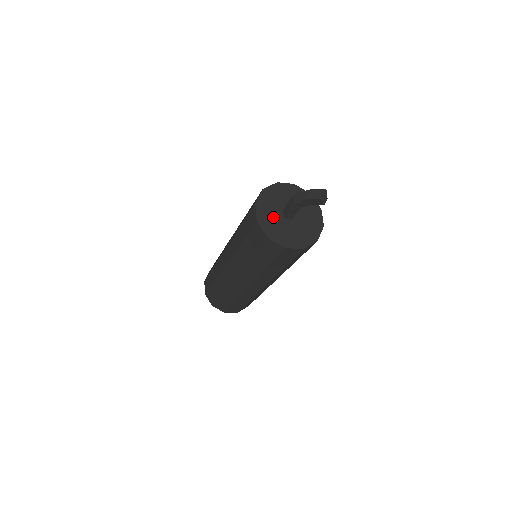
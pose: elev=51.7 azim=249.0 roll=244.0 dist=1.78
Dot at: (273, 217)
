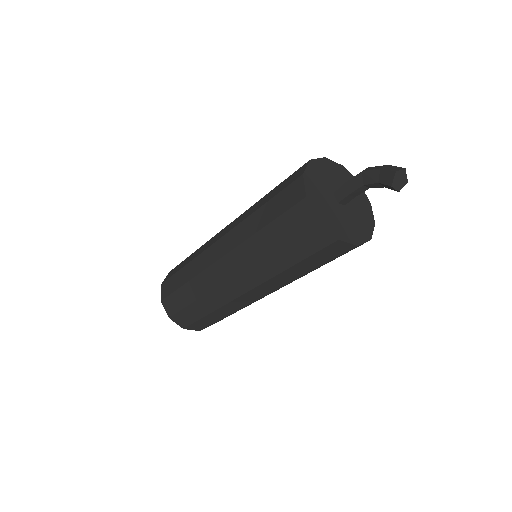
Dot at: (326, 179)
